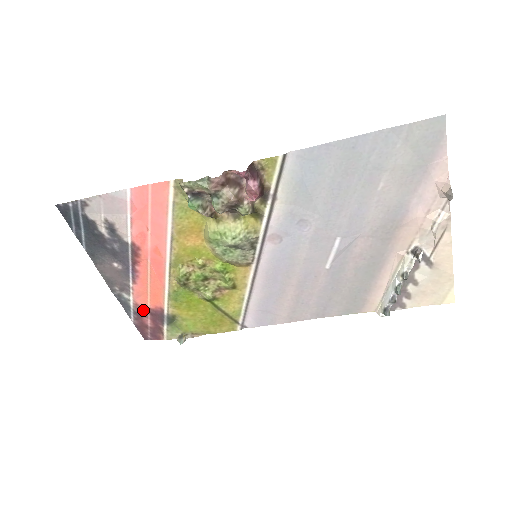
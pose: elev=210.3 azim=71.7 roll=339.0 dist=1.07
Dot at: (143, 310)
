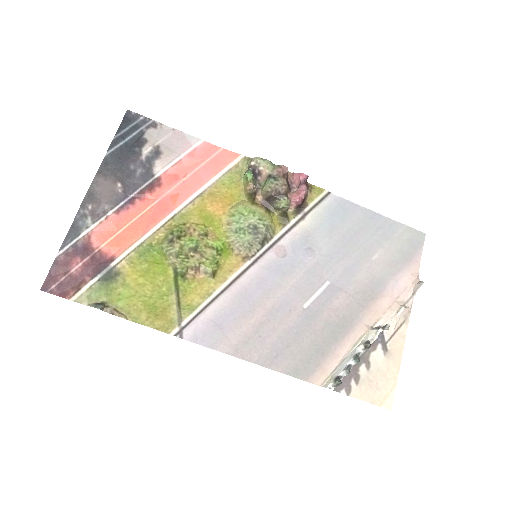
Dot at: (88, 248)
